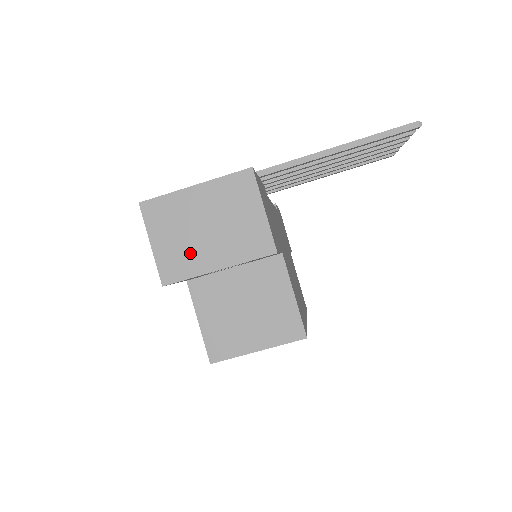
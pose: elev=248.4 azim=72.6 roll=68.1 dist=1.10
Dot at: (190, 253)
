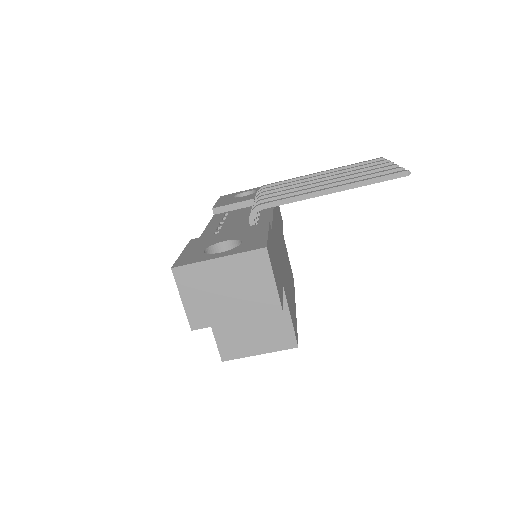
Dot at: (214, 308)
